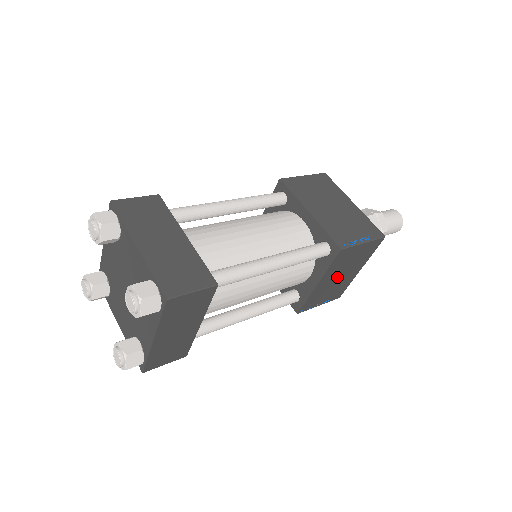
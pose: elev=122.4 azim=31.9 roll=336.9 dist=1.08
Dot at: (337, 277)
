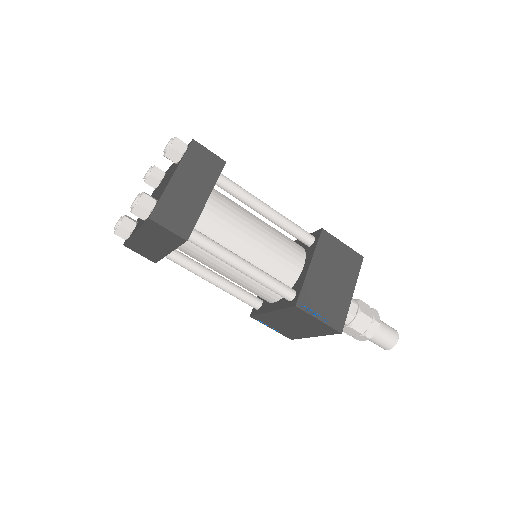
Dot at: (290, 322)
